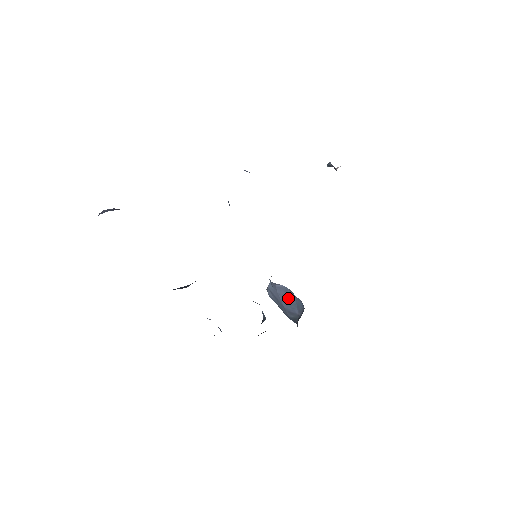
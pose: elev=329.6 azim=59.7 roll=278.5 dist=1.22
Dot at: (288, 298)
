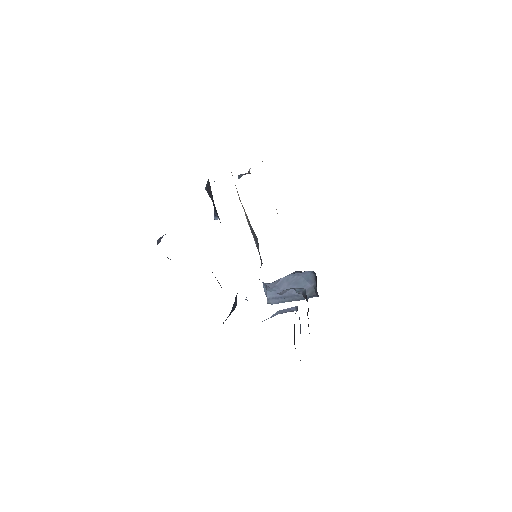
Dot at: (294, 283)
